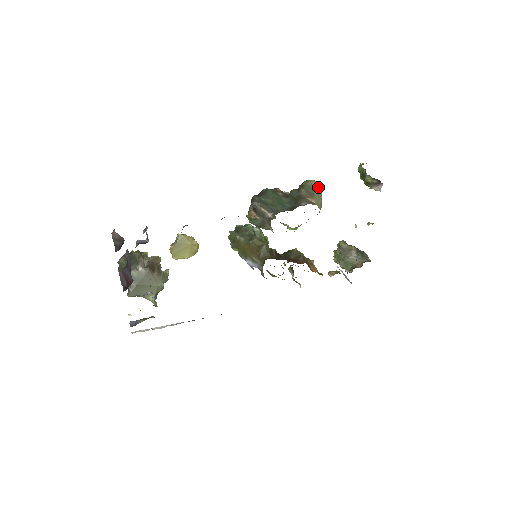
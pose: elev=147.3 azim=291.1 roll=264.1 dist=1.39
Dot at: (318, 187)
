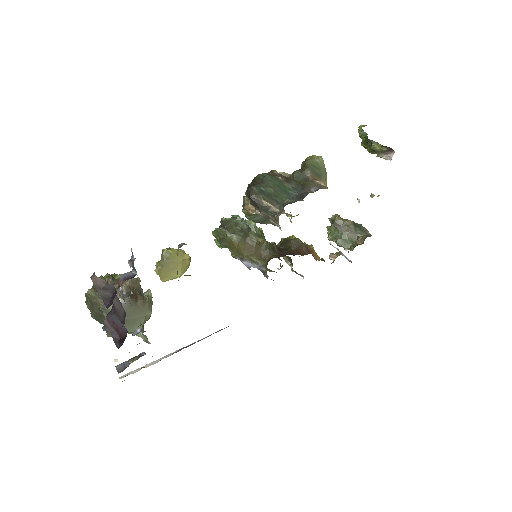
Dot at: (323, 164)
